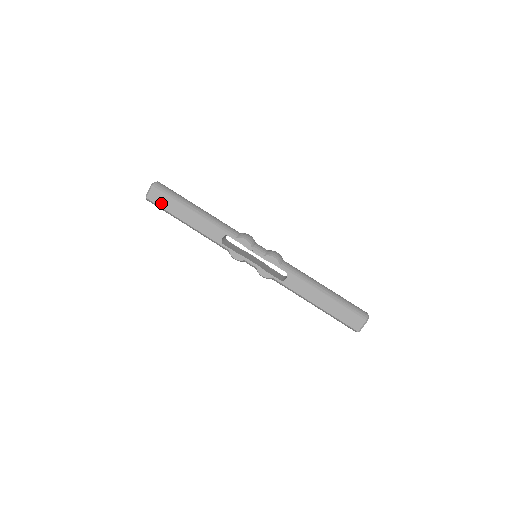
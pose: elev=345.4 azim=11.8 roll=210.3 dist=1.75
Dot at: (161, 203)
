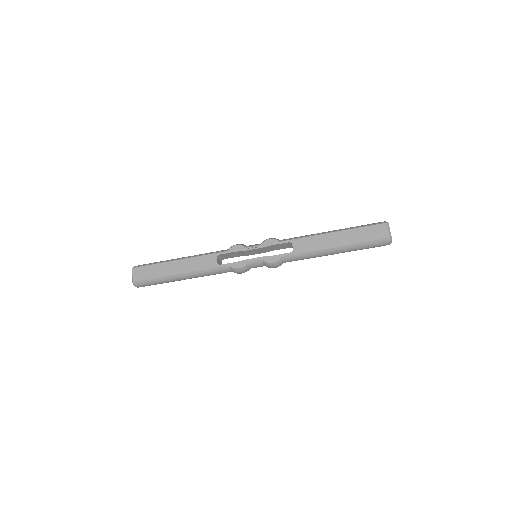
Dot at: (148, 276)
